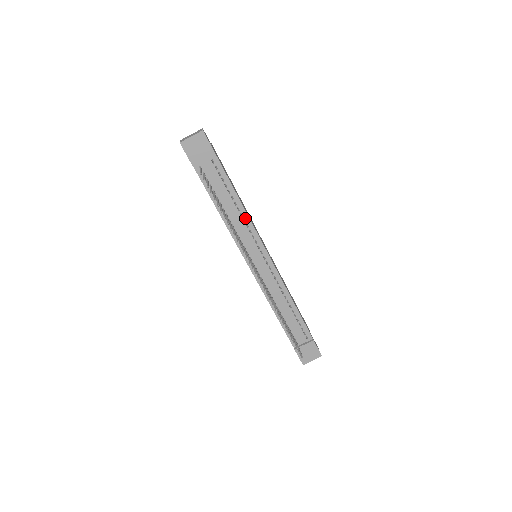
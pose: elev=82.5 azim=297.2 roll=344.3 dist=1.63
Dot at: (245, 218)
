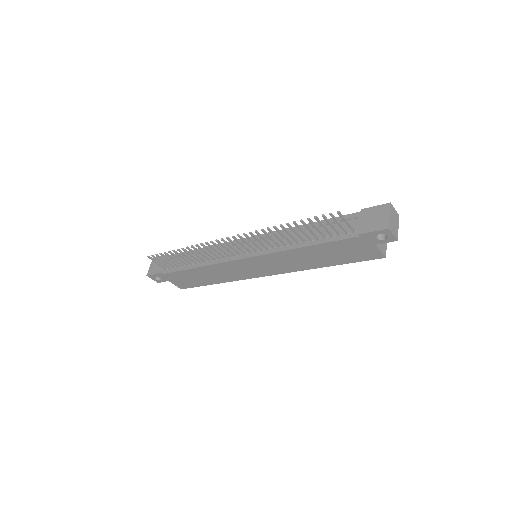
Dot at: occluded
